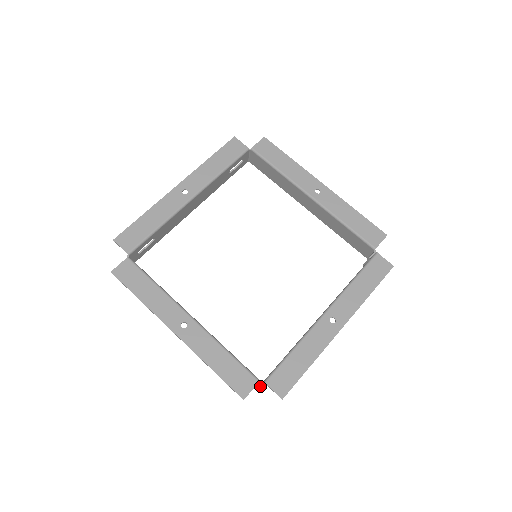
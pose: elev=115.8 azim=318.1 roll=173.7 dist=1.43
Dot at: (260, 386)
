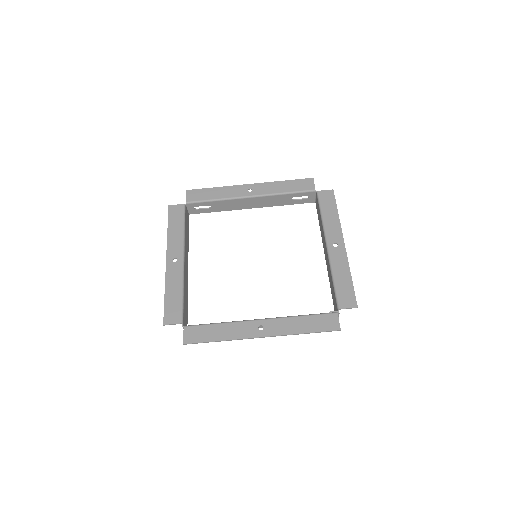
Dot at: occluded
